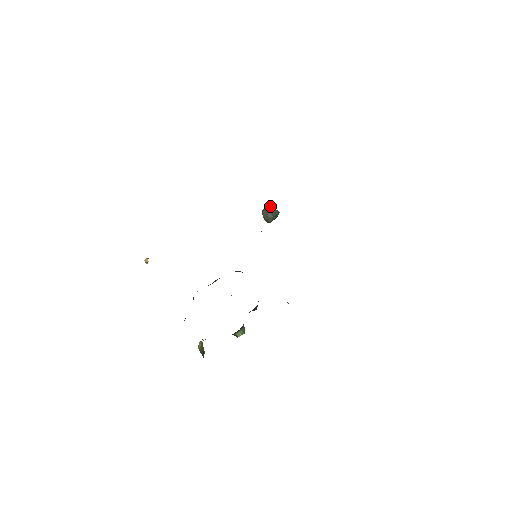
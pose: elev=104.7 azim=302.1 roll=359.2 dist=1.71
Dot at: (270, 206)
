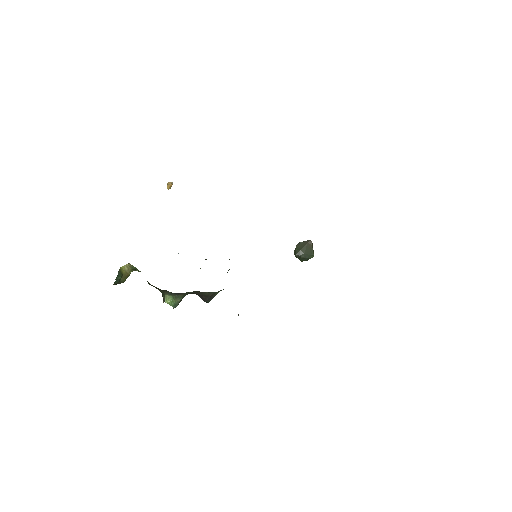
Dot at: (311, 243)
